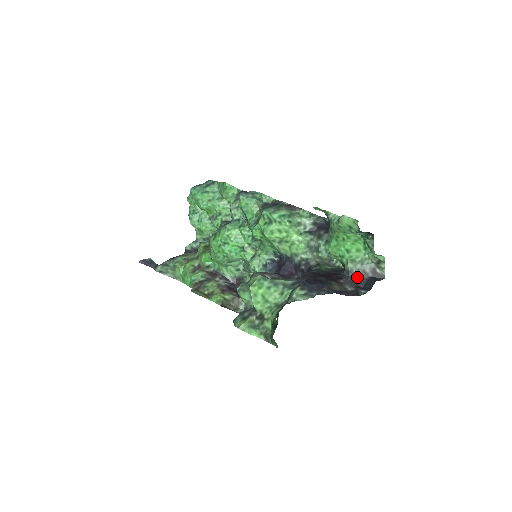
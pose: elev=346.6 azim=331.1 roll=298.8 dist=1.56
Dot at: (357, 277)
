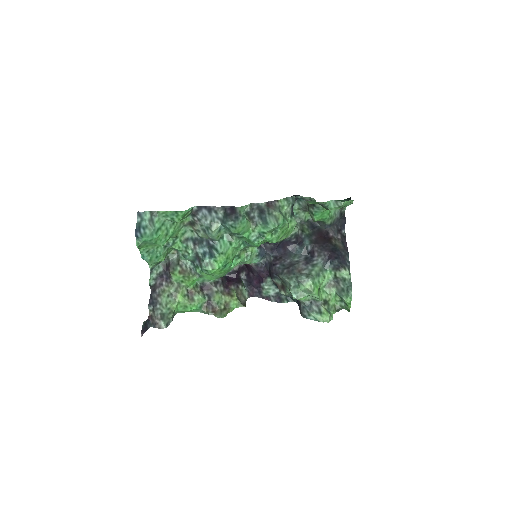
Dot at: (334, 224)
